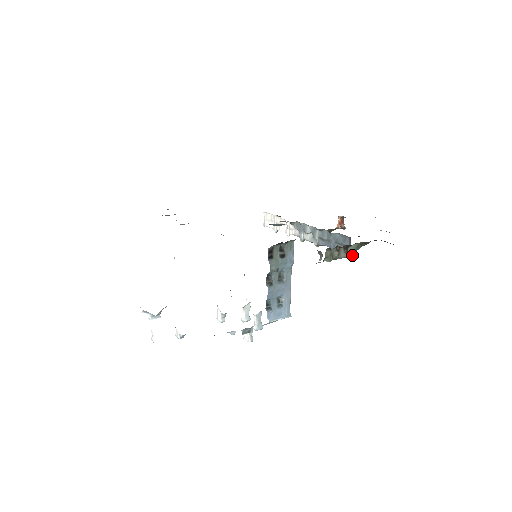
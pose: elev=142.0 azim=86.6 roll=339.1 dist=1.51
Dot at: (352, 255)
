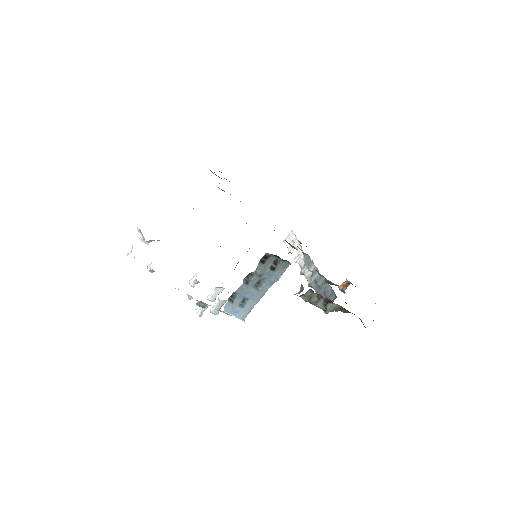
Dot at: (328, 311)
